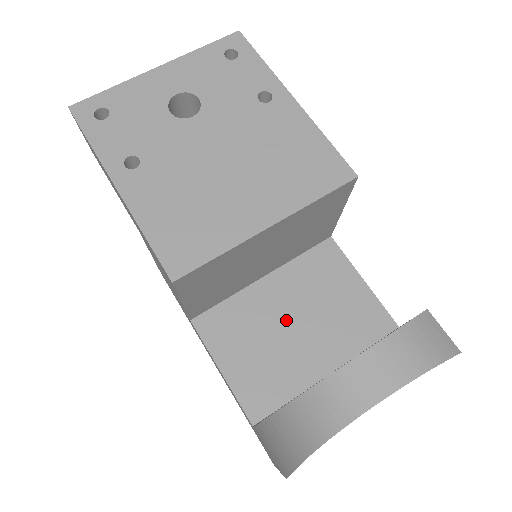
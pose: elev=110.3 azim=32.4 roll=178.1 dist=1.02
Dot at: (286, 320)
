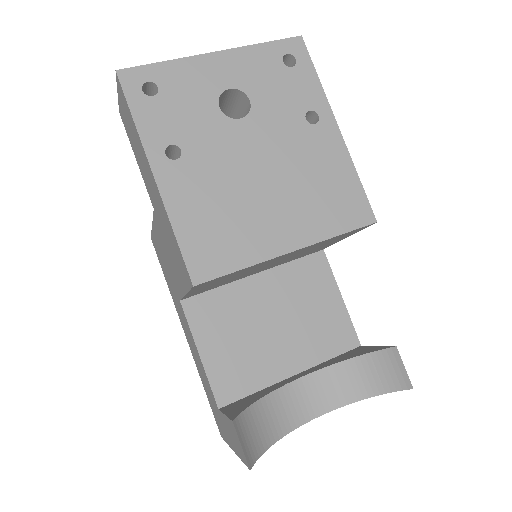
Dot at: (267, 319)
